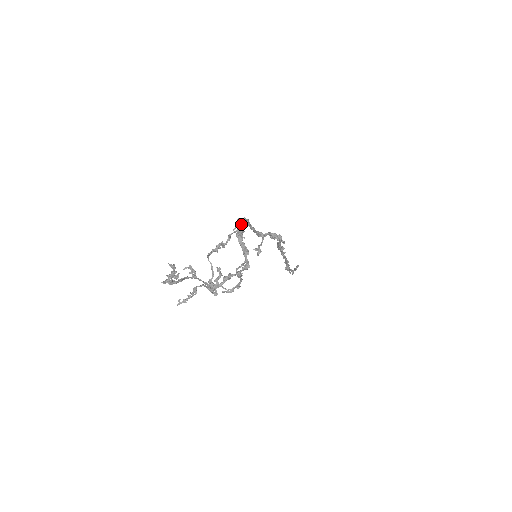
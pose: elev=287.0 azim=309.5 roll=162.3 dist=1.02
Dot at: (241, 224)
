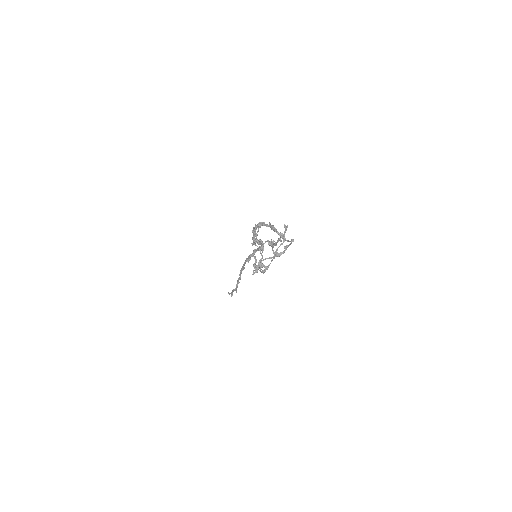
Dot at: occluded
